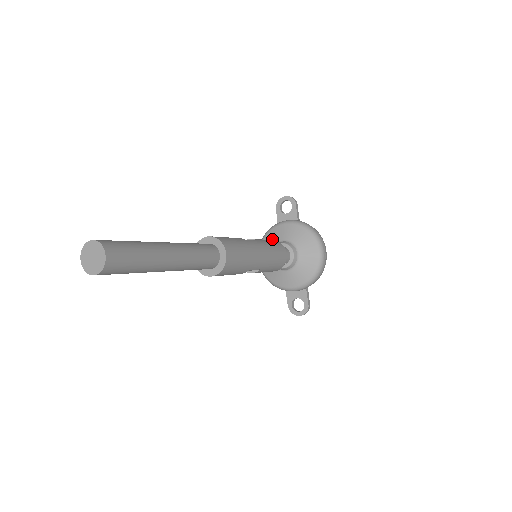
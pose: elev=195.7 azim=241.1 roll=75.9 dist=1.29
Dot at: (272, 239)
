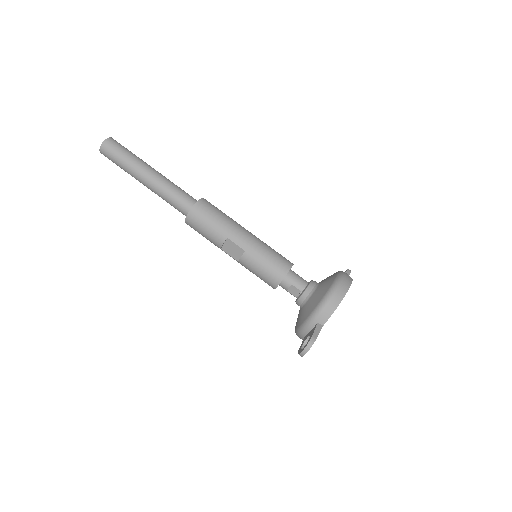
Dot at: occluded
